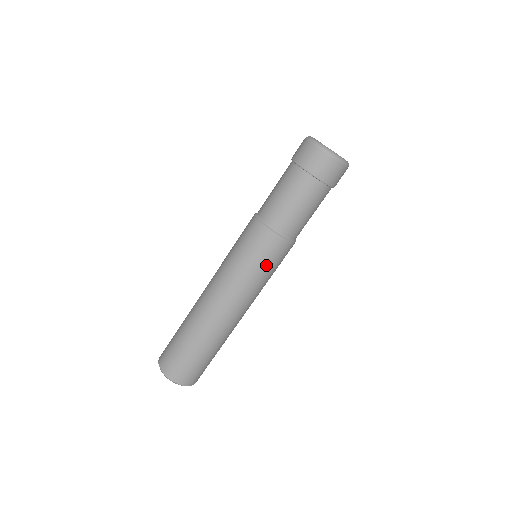
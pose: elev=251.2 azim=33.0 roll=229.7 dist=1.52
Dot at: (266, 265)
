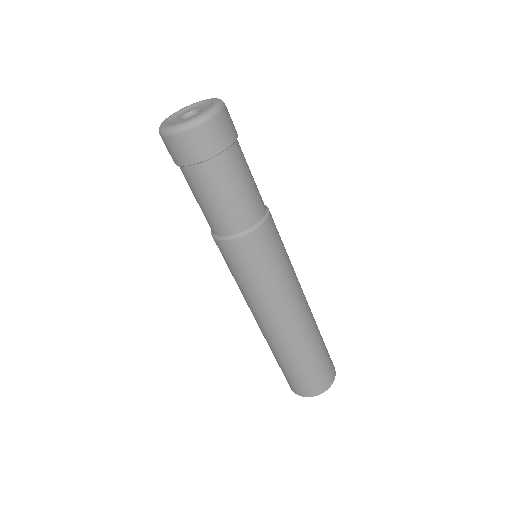
Dot at: (276, 256)
